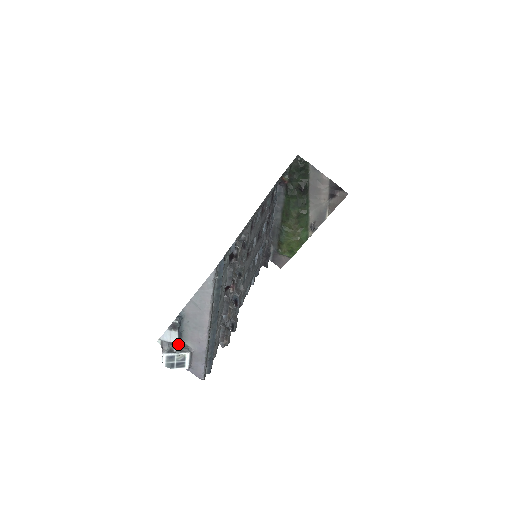
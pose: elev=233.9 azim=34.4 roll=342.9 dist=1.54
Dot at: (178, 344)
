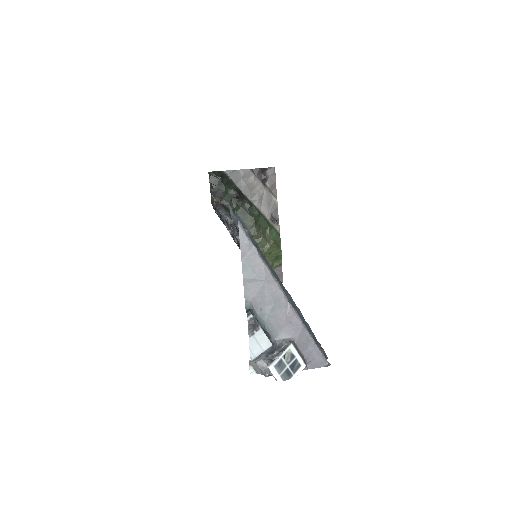
Dot at: (273, 347)
